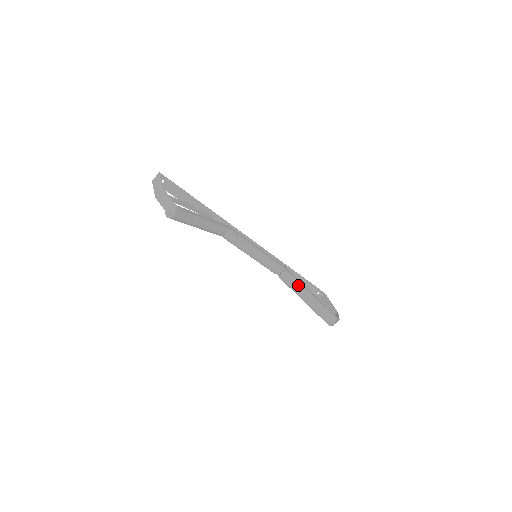
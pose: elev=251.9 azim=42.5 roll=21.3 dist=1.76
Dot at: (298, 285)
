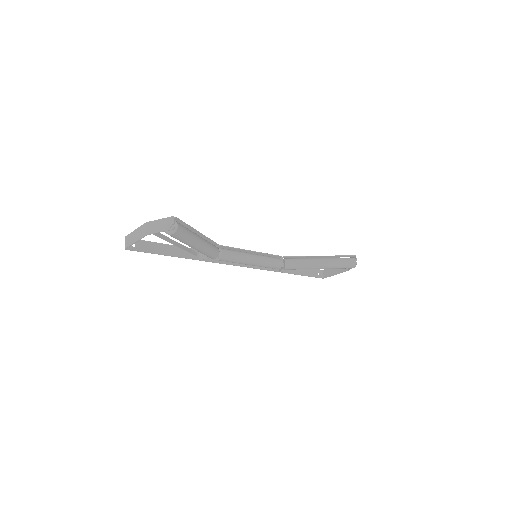
Dot at: (304, 259)
